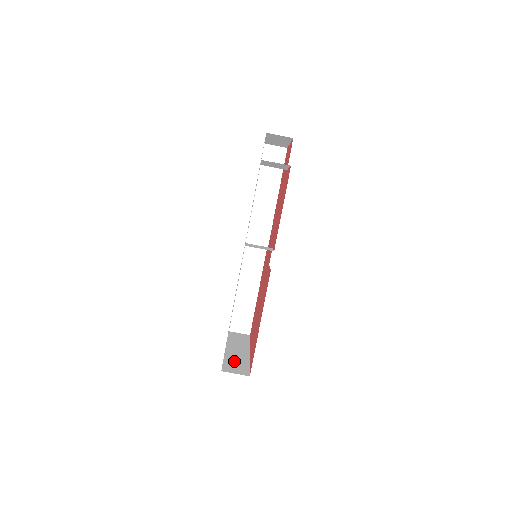
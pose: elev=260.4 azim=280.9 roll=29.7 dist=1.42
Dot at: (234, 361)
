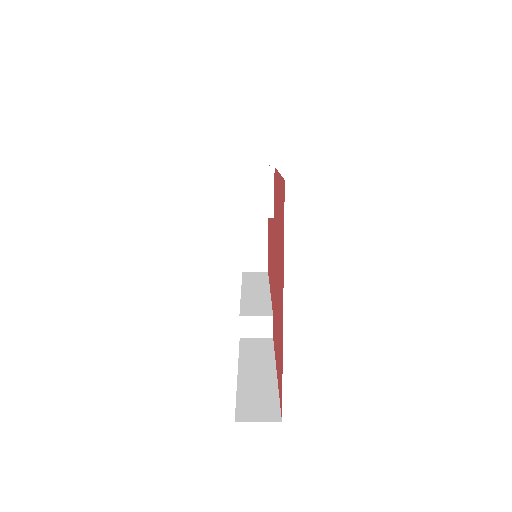
Dot at: occluded
